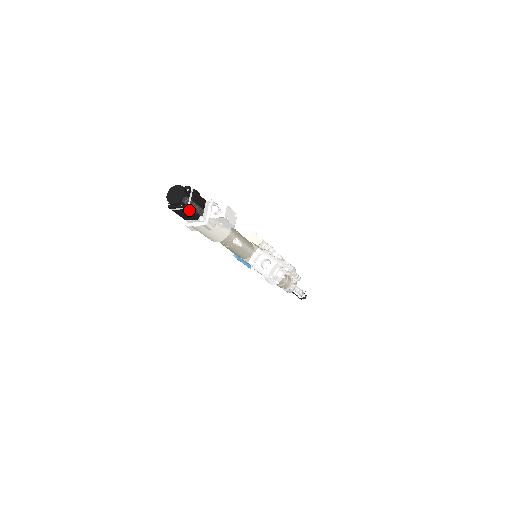
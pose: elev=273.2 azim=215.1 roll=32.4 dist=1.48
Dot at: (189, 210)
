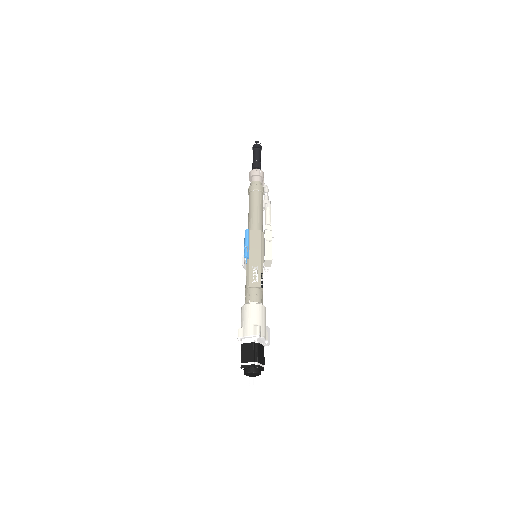
Dot at: occluded
